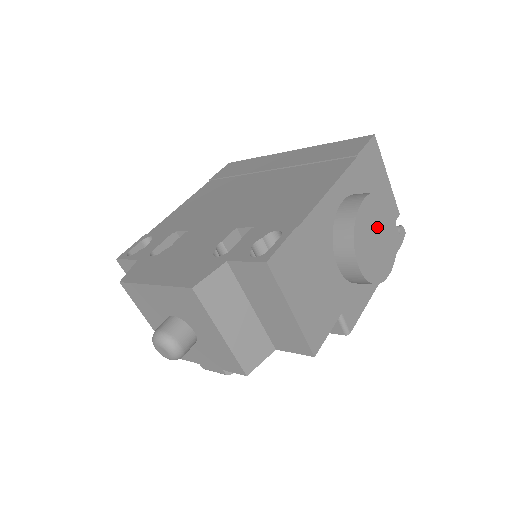
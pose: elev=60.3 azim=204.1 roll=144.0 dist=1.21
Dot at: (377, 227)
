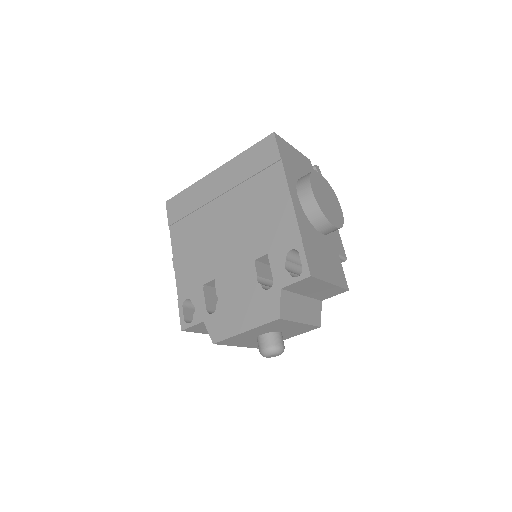
Dot at: (323, 193)
